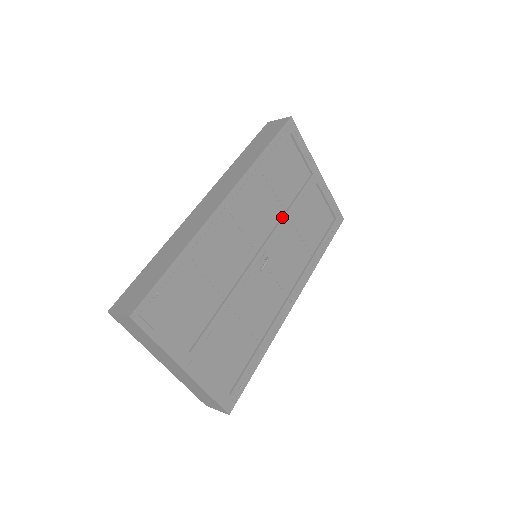
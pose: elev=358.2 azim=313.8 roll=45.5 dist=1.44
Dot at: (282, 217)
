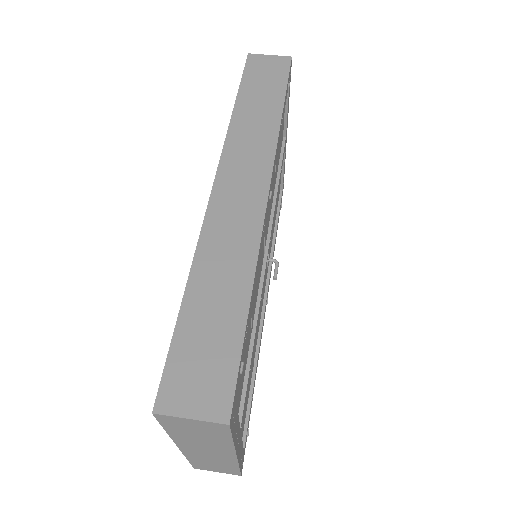
Dot at: (275, 199)
